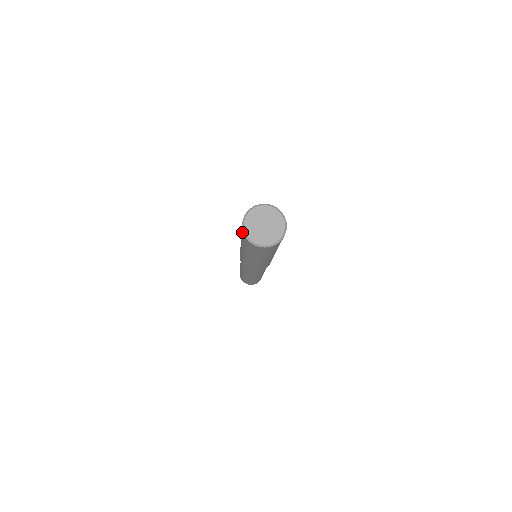
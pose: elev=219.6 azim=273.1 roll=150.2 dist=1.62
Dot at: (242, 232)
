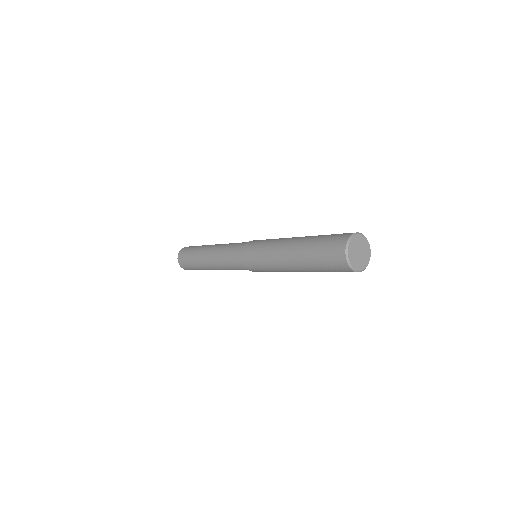
Dot at: (339, 251)
